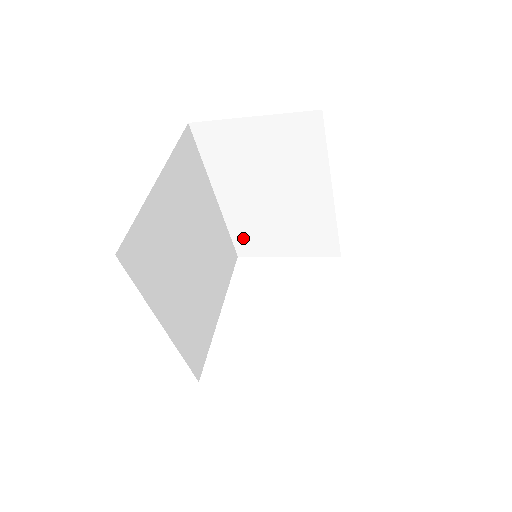
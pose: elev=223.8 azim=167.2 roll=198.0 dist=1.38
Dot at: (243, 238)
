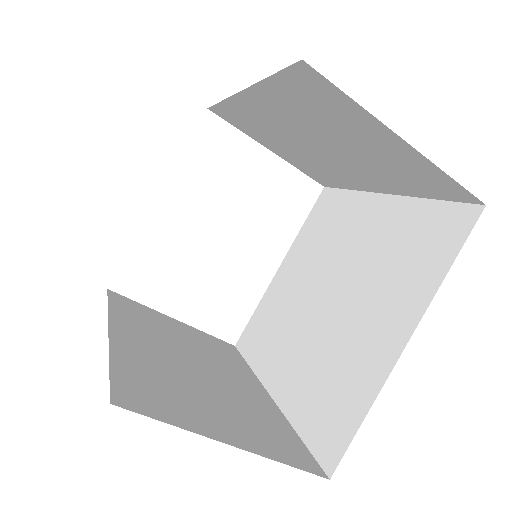
Dot at: (233, 114)
